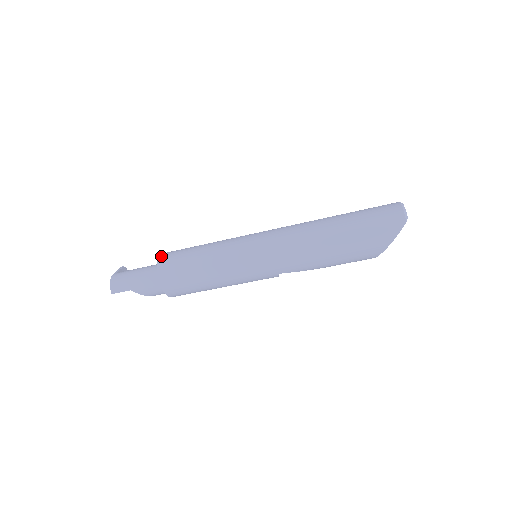
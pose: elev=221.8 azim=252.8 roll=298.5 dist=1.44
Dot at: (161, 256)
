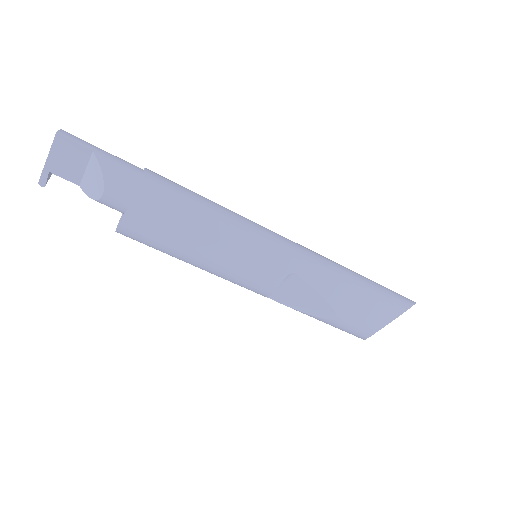
Dot at: occluded
